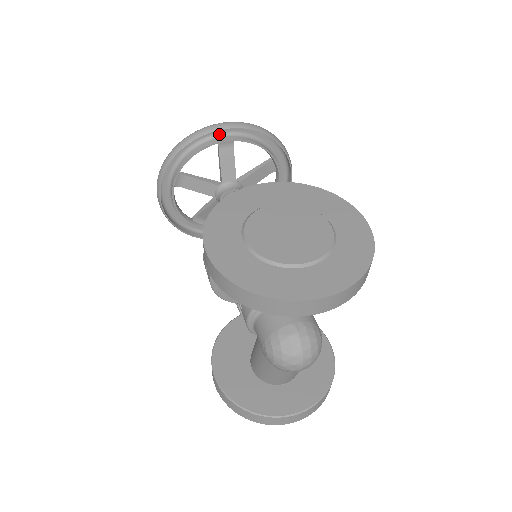
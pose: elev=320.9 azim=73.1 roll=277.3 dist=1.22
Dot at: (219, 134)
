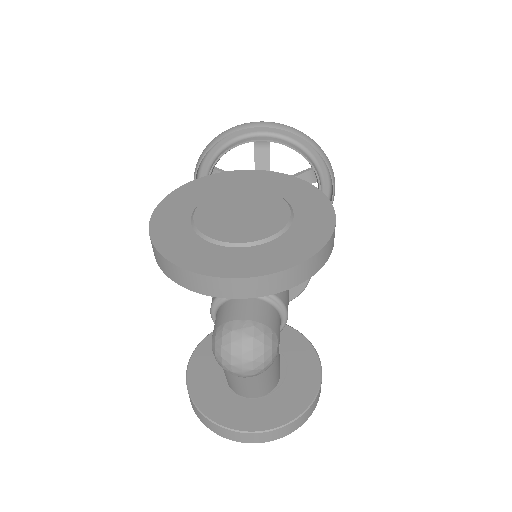
Dot at: (256, 133)
